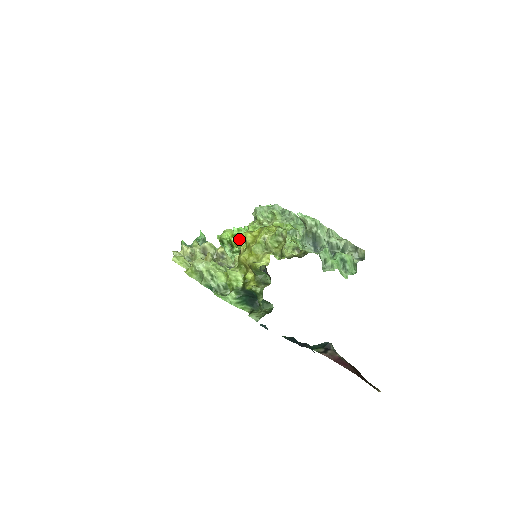
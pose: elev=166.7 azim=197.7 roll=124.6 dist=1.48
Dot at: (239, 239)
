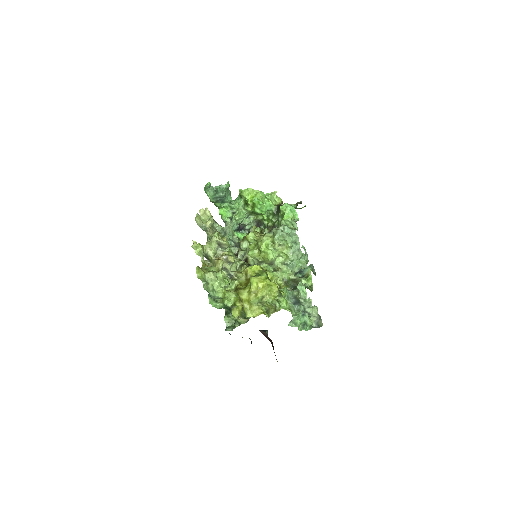
Dot at: (252, 237)
